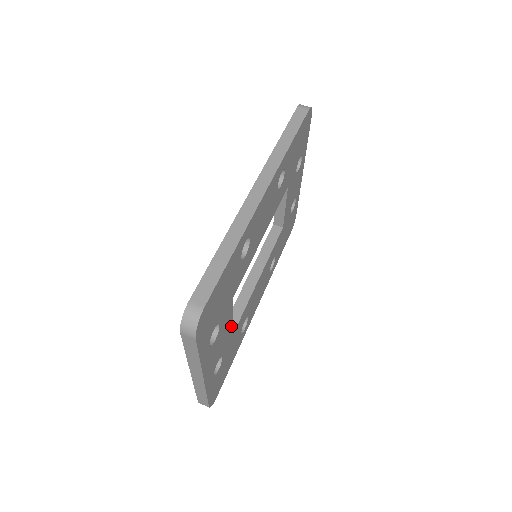
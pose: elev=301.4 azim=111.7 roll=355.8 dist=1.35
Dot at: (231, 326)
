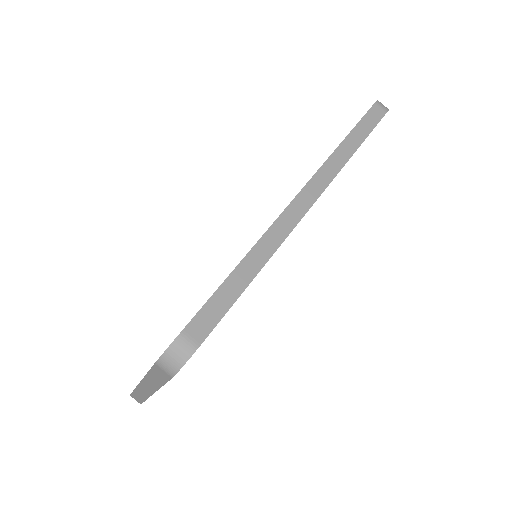
Dot at: occluded
